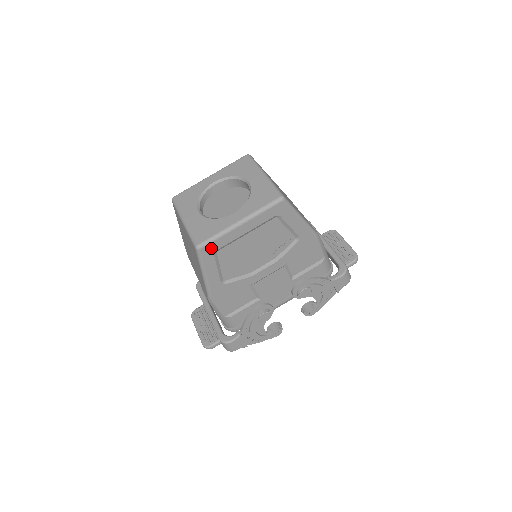
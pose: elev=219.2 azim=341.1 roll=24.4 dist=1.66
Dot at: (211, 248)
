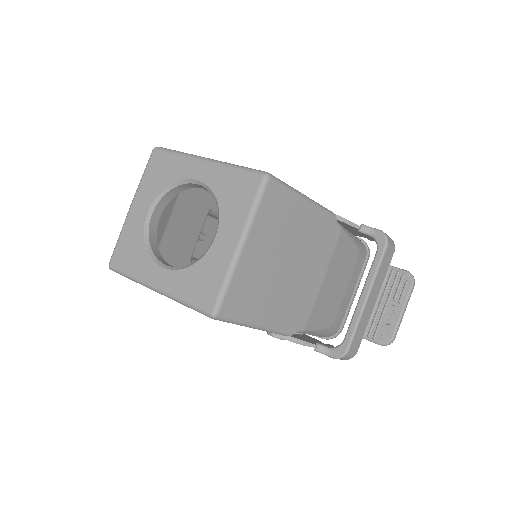
Dot at: occluded
